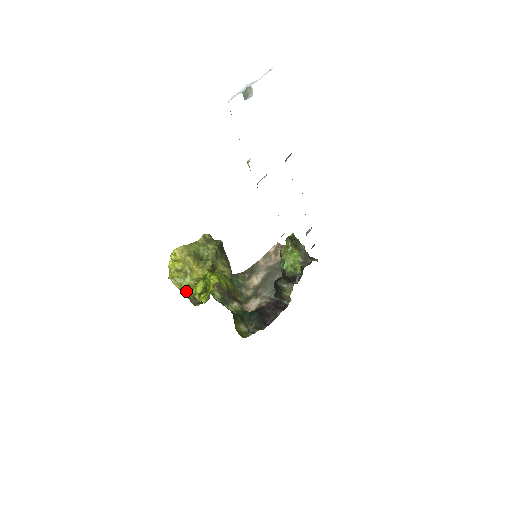
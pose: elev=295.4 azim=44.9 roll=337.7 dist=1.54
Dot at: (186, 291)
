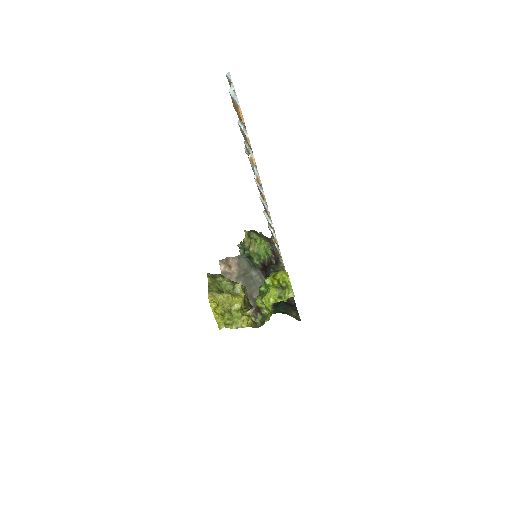
Dot at: (246, 322)
